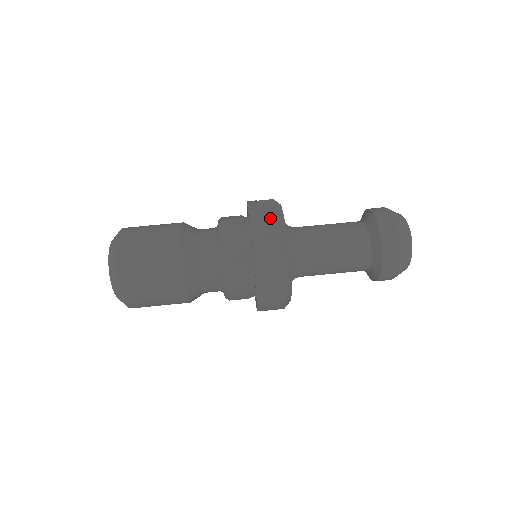
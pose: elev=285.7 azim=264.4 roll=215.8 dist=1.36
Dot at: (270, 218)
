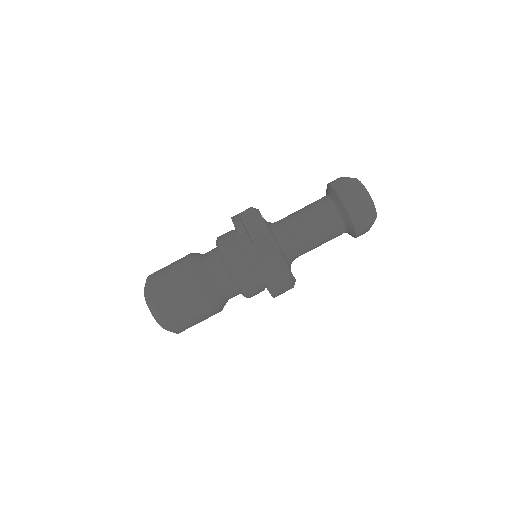
Dot at: (256, 230)
